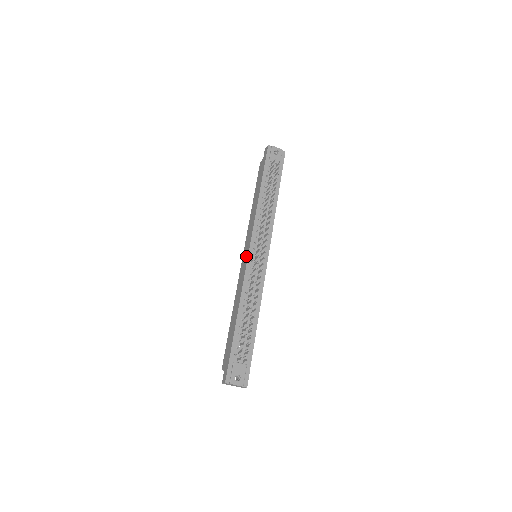
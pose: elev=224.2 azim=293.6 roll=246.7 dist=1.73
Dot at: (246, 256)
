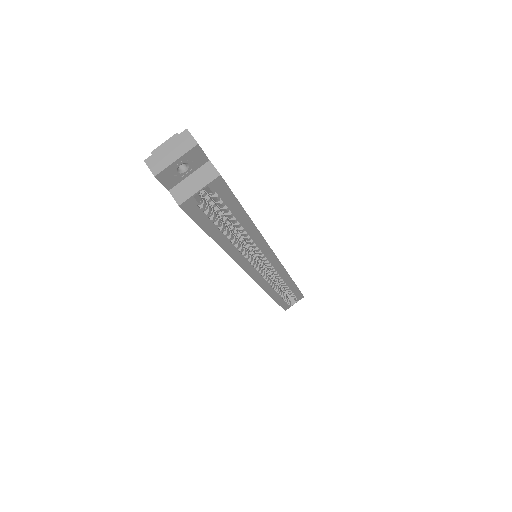
Dot at: occluded
